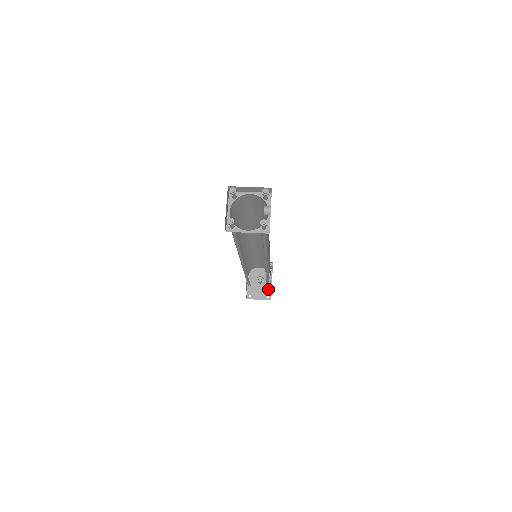
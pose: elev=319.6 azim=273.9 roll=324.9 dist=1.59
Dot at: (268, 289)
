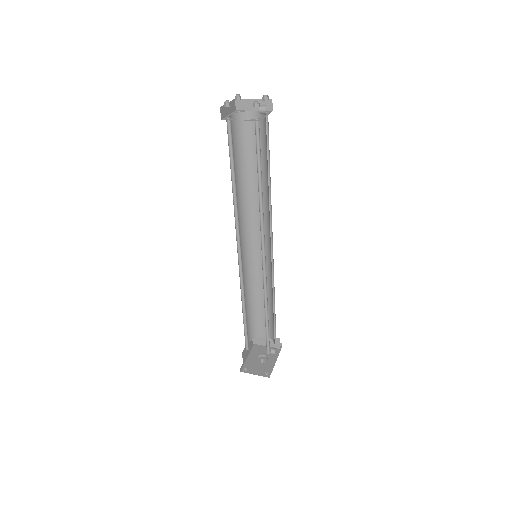
Dot at: (269, 367)
